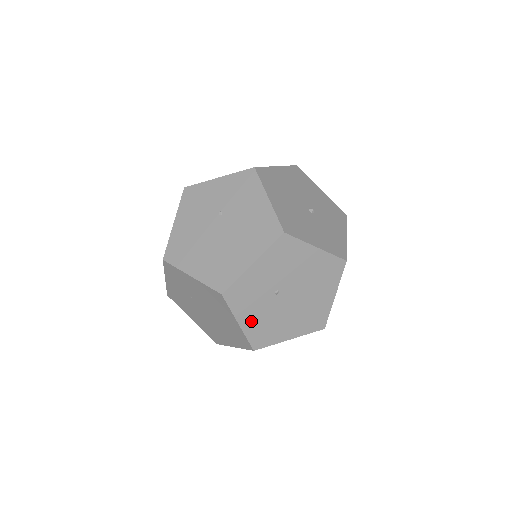
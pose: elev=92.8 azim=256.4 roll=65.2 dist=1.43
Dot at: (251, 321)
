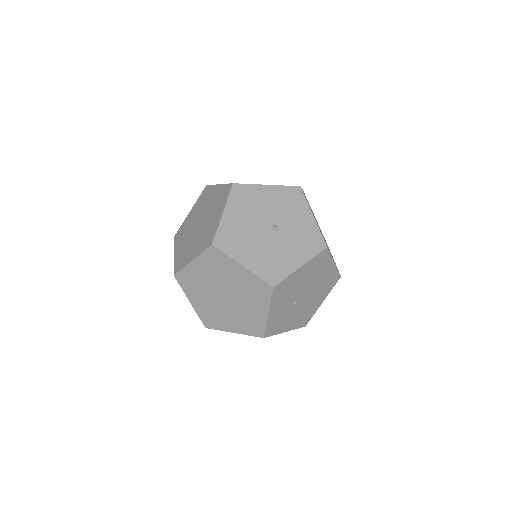
Dot at: (292, 324)
